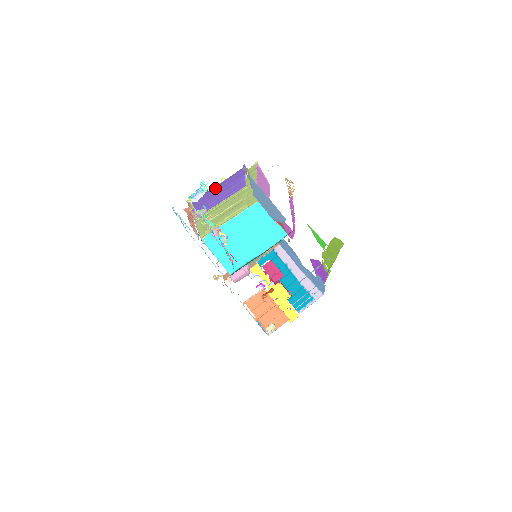
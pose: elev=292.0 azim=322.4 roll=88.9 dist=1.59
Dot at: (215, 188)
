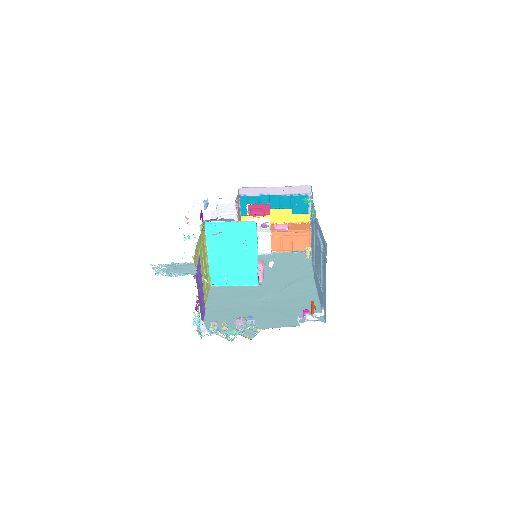
Dot at: occluded
